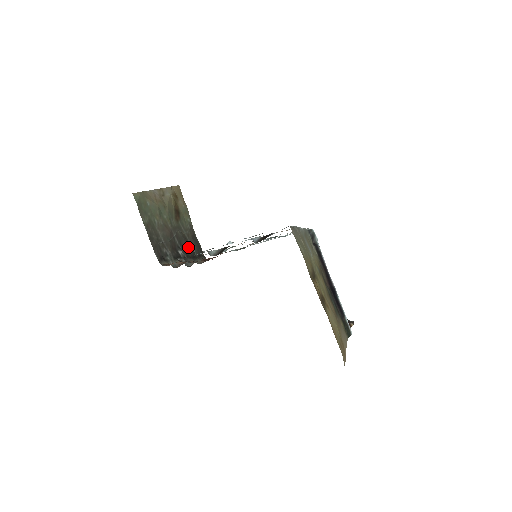
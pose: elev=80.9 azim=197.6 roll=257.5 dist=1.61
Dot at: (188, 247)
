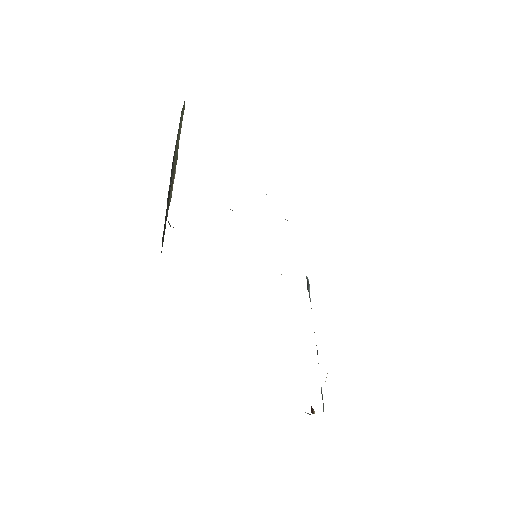
Dot at: (166, 220)
